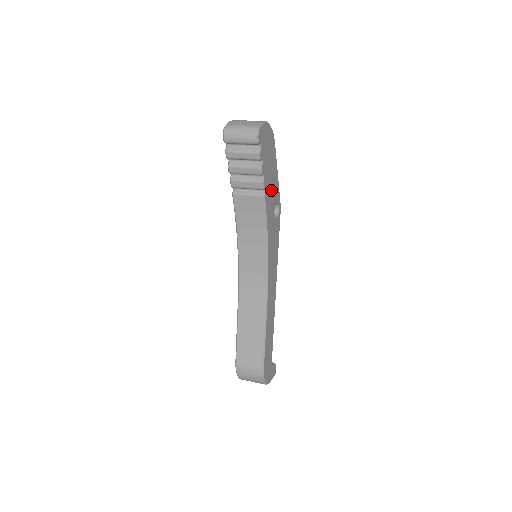
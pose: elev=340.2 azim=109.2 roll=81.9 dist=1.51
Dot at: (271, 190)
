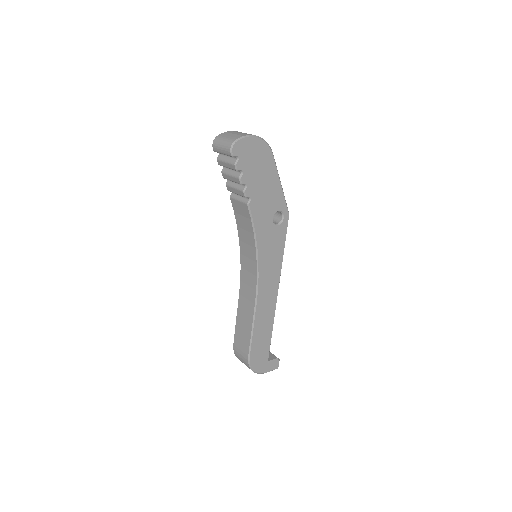
Dot at: (265, 199)
